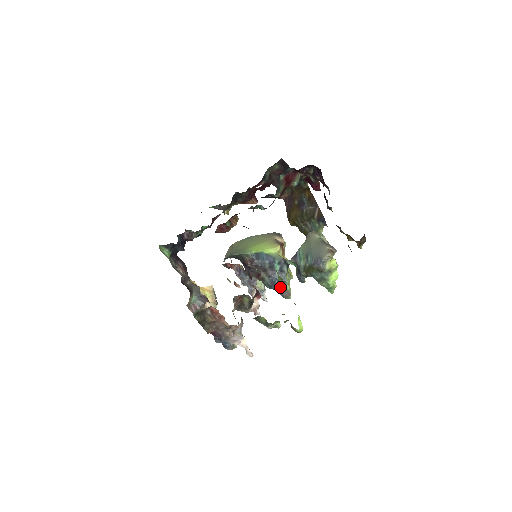
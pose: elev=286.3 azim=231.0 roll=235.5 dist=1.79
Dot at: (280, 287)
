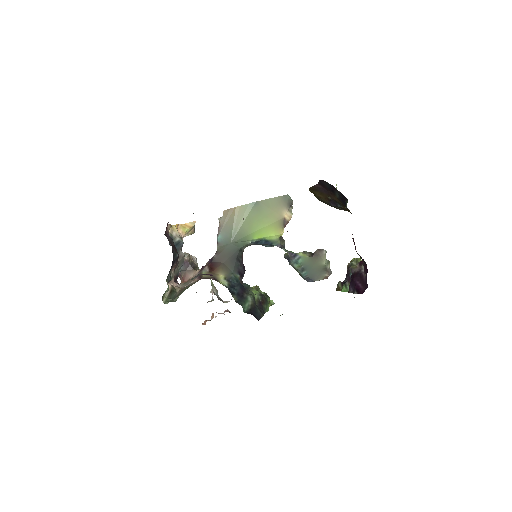
Dot at: occluded
